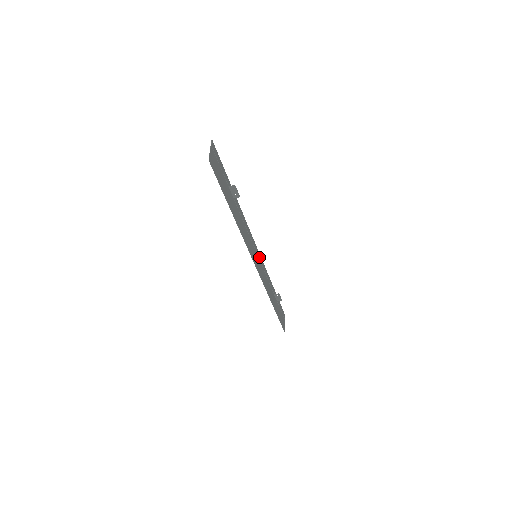
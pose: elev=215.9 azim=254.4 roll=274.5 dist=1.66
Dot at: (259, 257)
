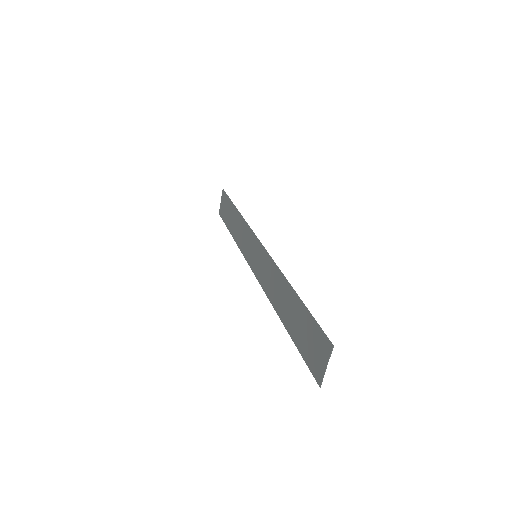
Dot at: (254, 241)
